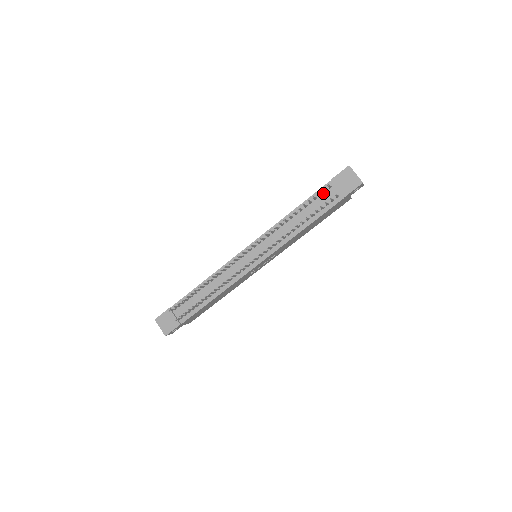
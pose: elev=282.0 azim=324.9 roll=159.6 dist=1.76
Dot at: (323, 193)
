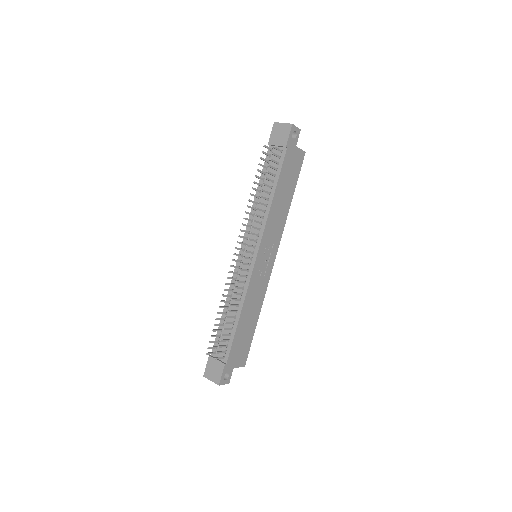
Dot at: (269, 159)
